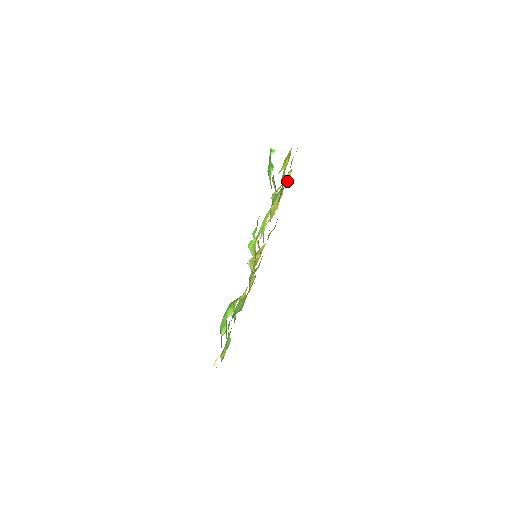
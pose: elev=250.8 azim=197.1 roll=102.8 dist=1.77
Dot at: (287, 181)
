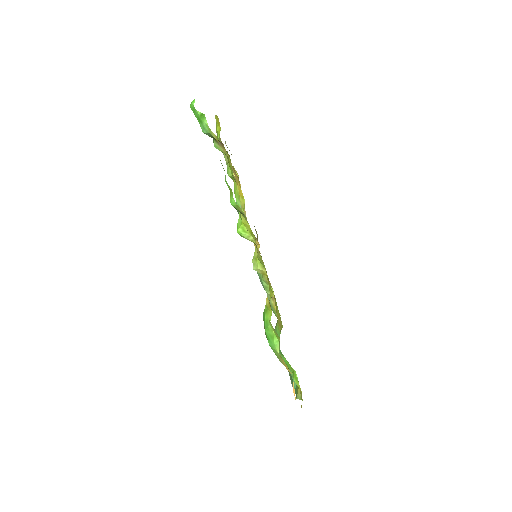
Dot at: occluded
